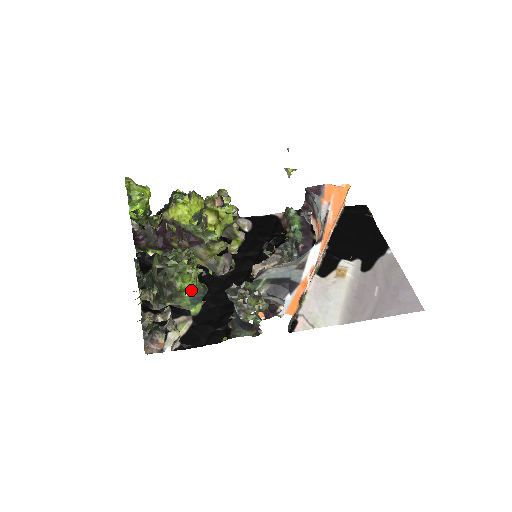
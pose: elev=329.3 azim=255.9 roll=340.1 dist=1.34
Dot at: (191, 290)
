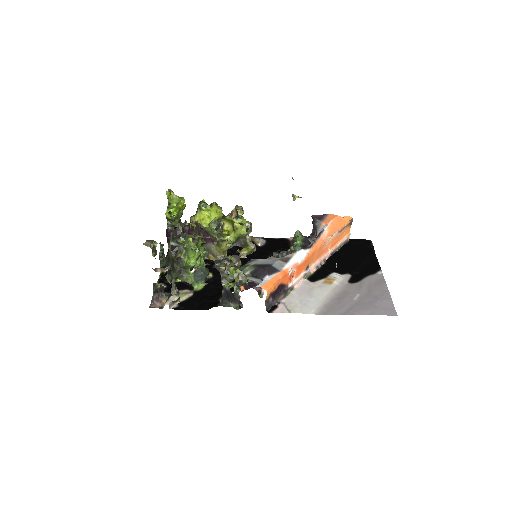
Dot at: (196, 269)
